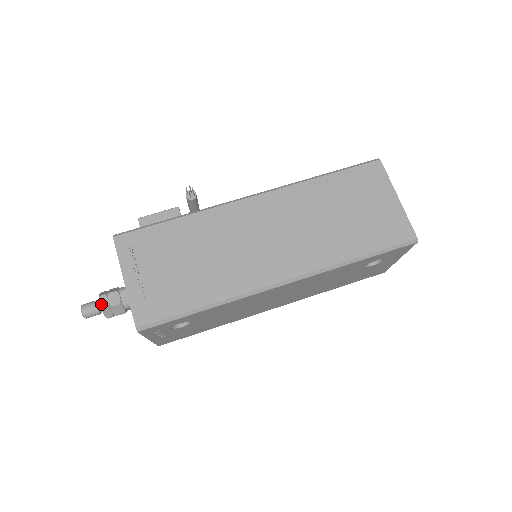
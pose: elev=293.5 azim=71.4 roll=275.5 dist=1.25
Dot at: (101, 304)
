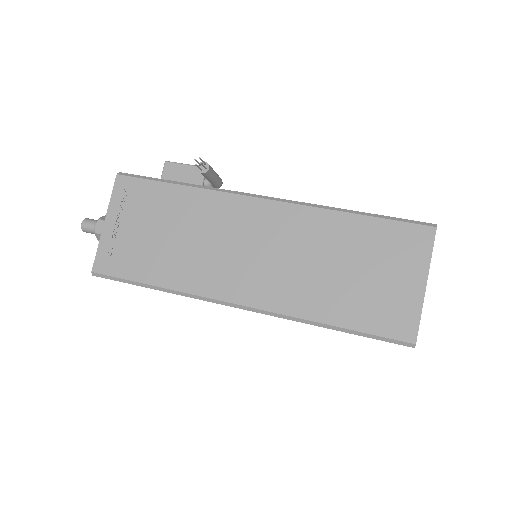
Dot at: (96, 227)
